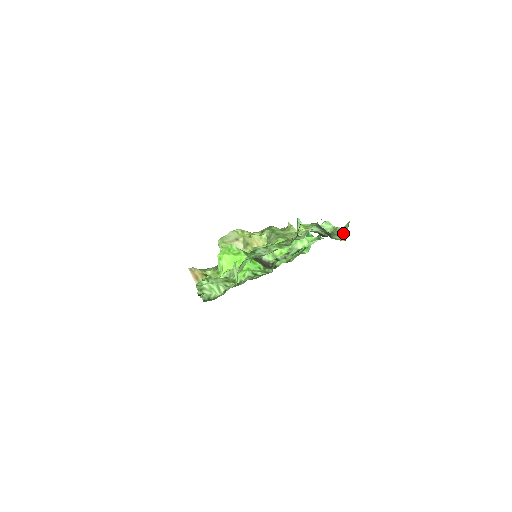
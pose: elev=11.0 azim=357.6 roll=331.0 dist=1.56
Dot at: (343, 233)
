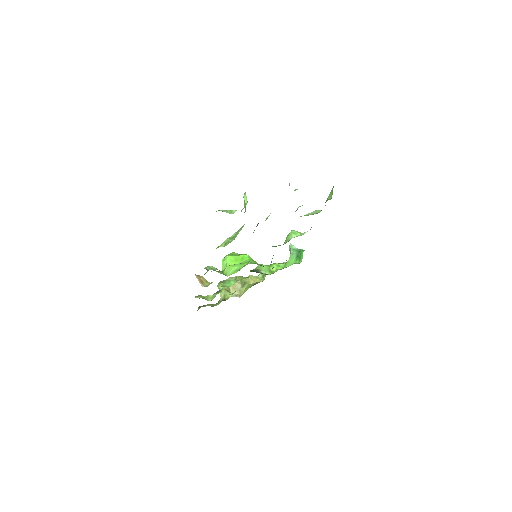
Dot at: (329, 197)
